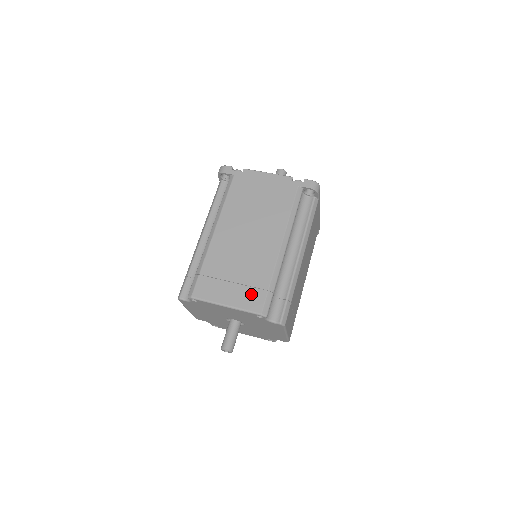
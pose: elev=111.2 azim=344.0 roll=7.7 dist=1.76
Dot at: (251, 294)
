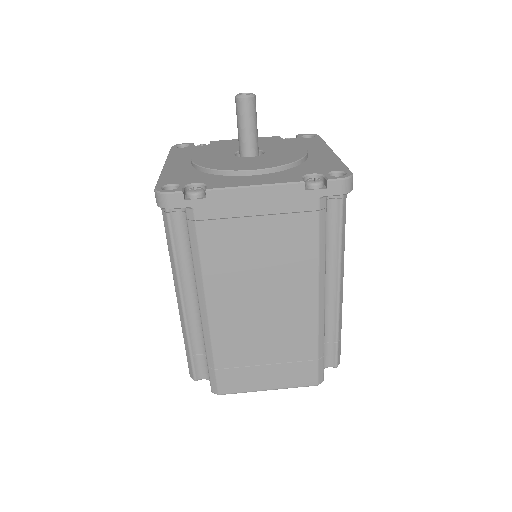
Dot at: (297, 370)
